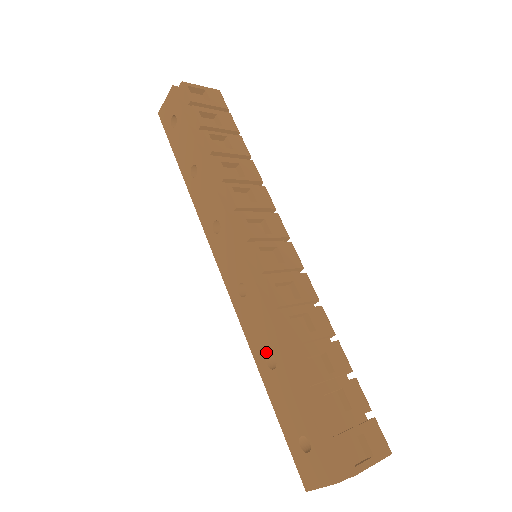
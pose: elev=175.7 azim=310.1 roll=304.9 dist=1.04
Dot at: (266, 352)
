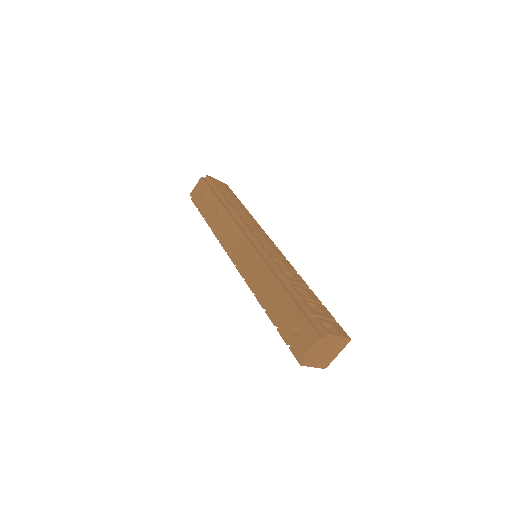
Dot at: (268, 291)
